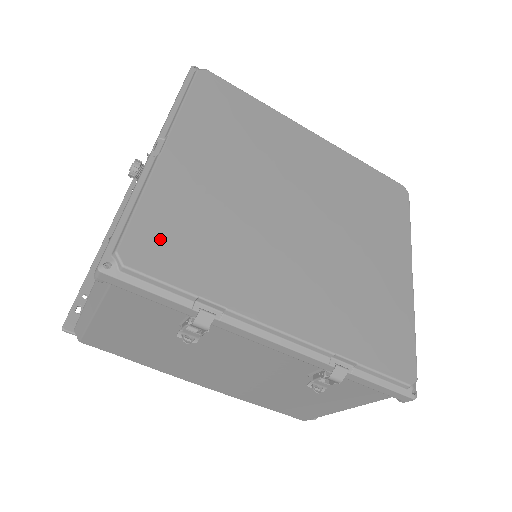
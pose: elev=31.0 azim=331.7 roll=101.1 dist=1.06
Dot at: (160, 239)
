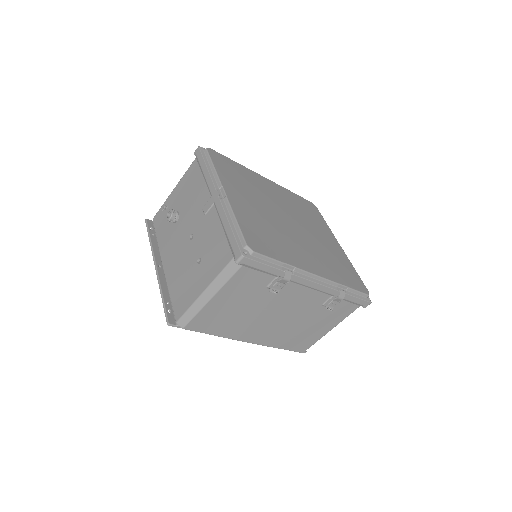
Dot at: (256, 238)
